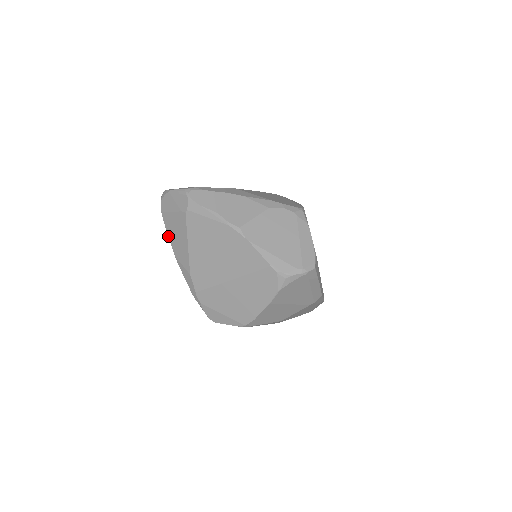
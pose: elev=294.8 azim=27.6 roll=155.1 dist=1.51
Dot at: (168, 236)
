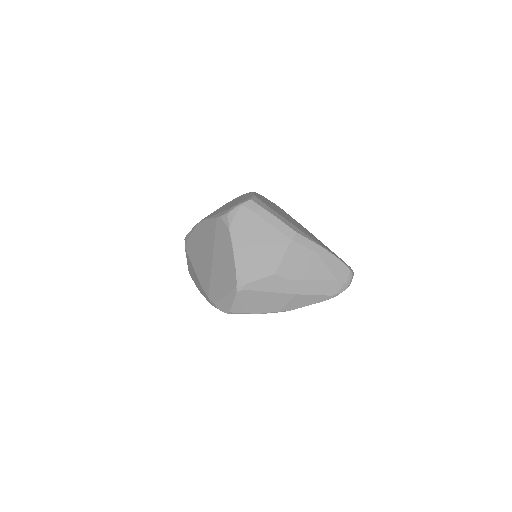
Dot at: (194, 282)
